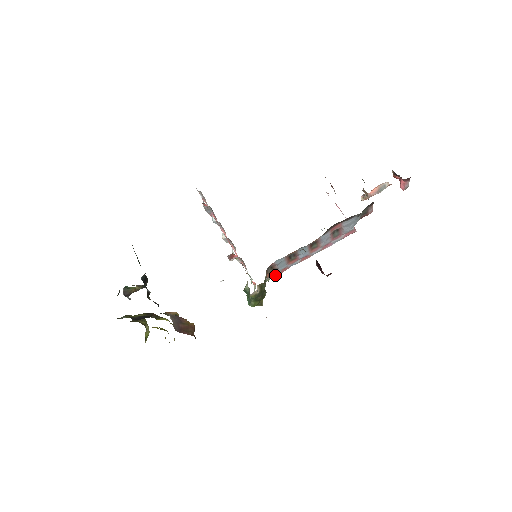
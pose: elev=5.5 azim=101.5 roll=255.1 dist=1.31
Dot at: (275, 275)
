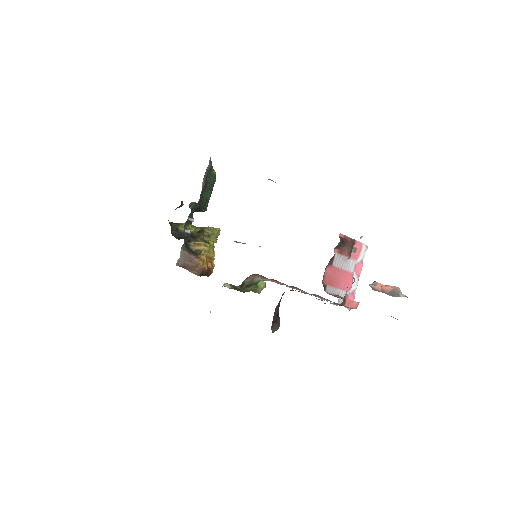
Dot at: occluded
